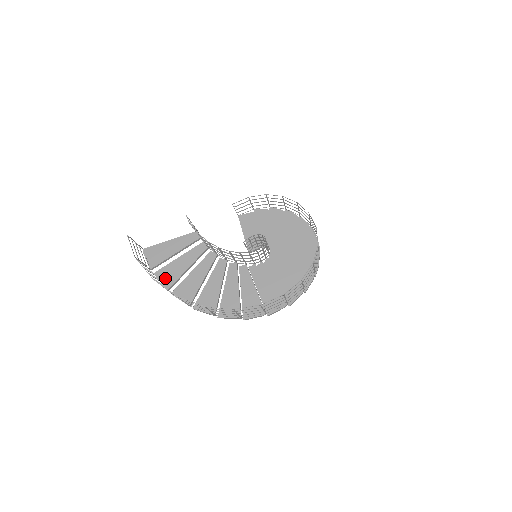
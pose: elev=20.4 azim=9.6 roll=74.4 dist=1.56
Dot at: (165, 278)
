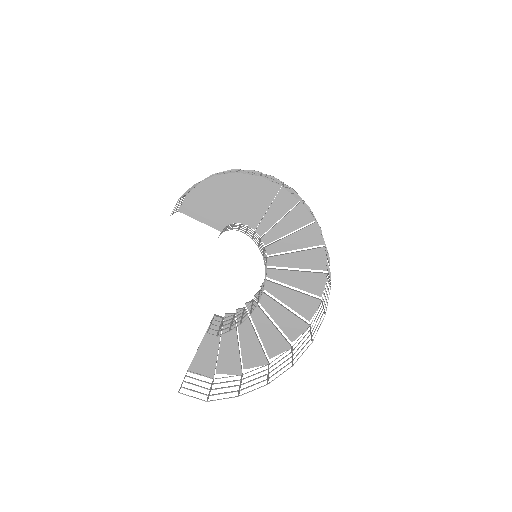
Dot at: (229, 369)
